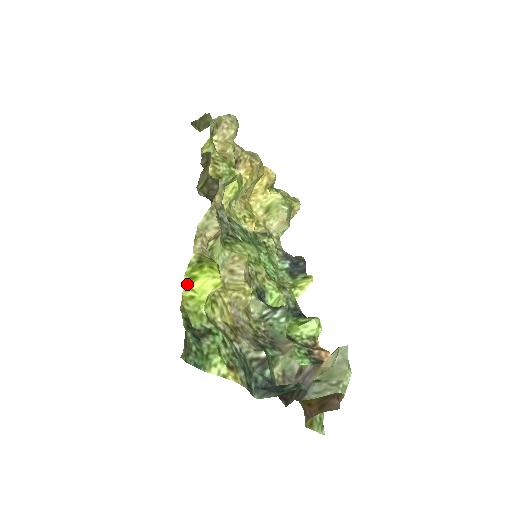
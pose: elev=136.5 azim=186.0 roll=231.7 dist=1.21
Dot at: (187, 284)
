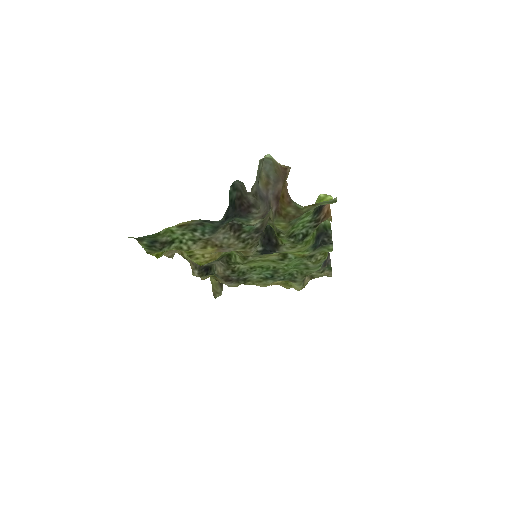
Dot at: (158, 256)
